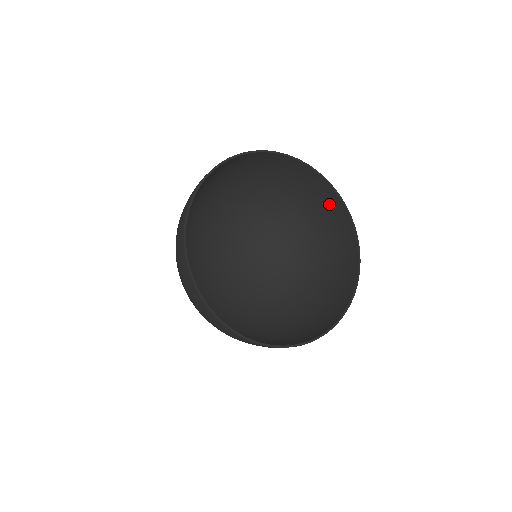
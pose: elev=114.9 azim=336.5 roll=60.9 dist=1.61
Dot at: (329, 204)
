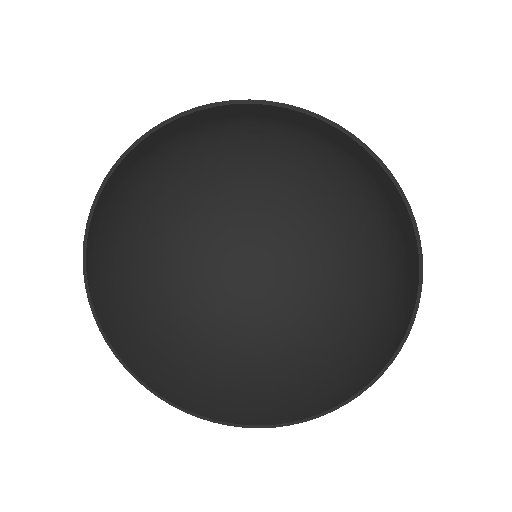
Dot at: (399, 208)
